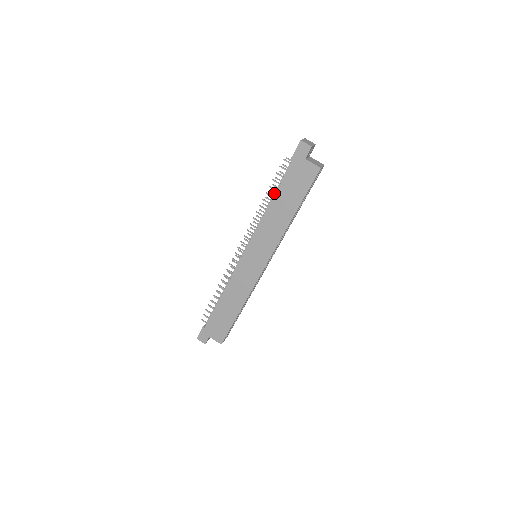
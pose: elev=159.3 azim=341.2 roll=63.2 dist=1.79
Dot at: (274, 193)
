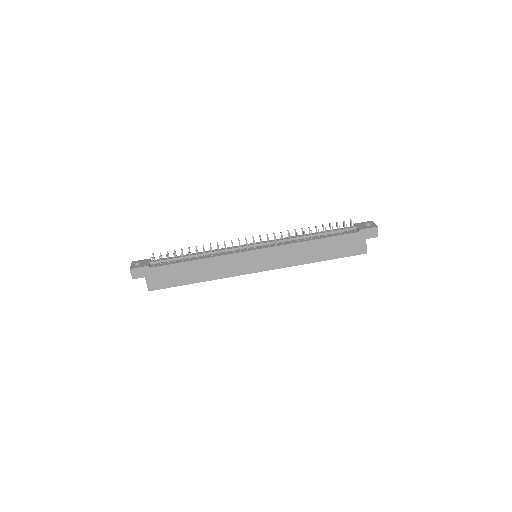
Dot at: (321, 233)
